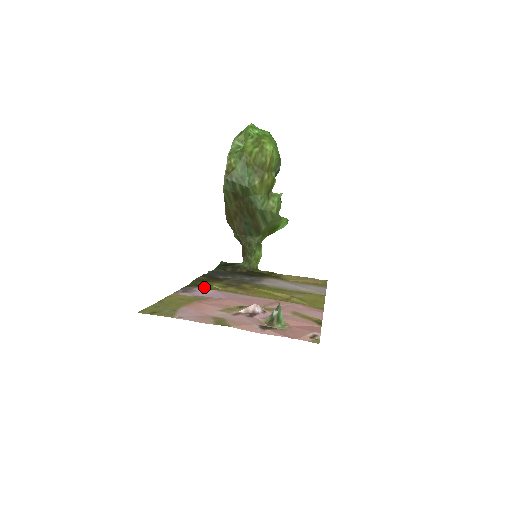
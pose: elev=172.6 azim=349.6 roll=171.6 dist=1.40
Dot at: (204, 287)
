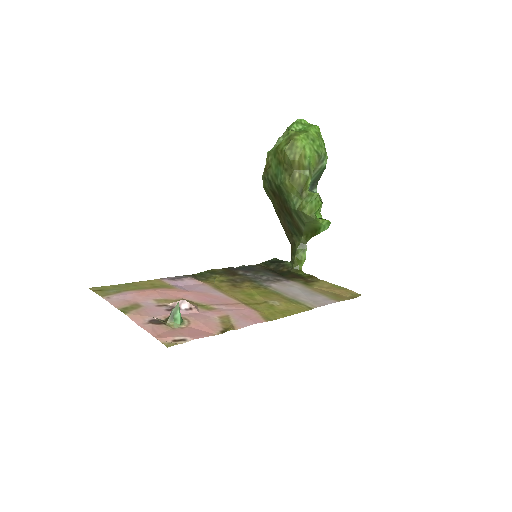
Dot at: (204, 278)
